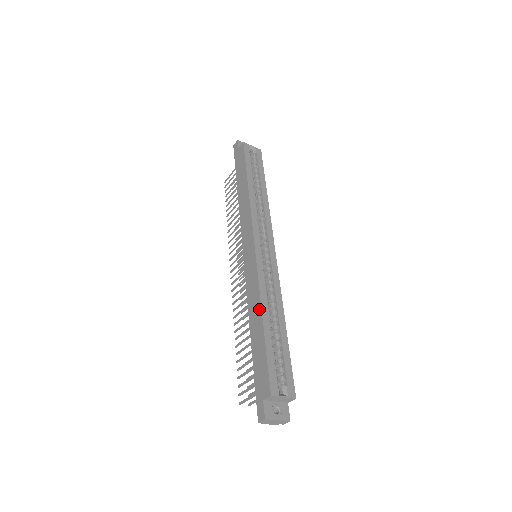
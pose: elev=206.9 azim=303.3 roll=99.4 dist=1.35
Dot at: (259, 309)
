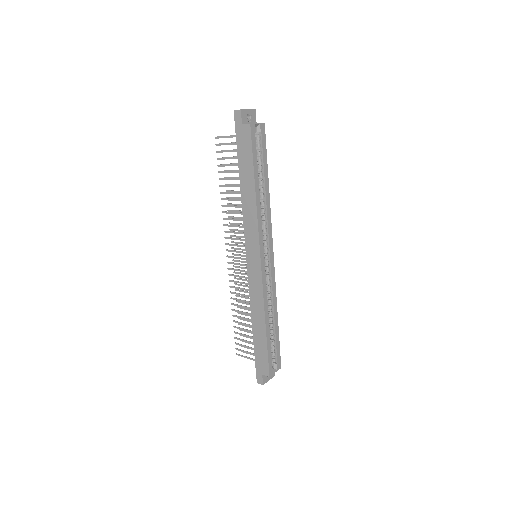
Dot at: (263, 317)
